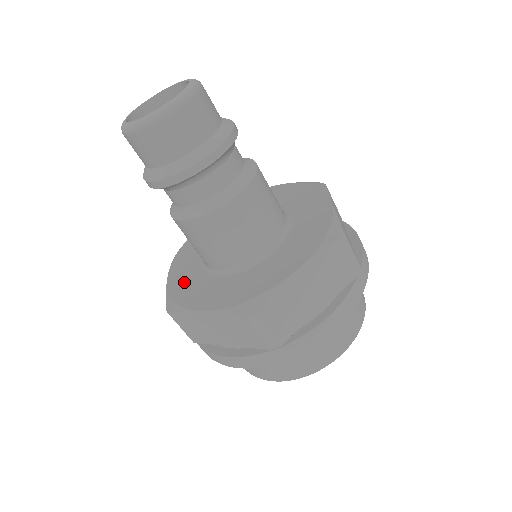
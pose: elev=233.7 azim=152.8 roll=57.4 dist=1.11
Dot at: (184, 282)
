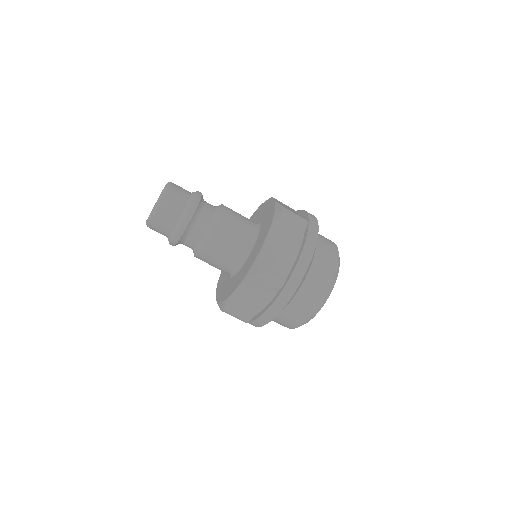
Dot at: occluded
